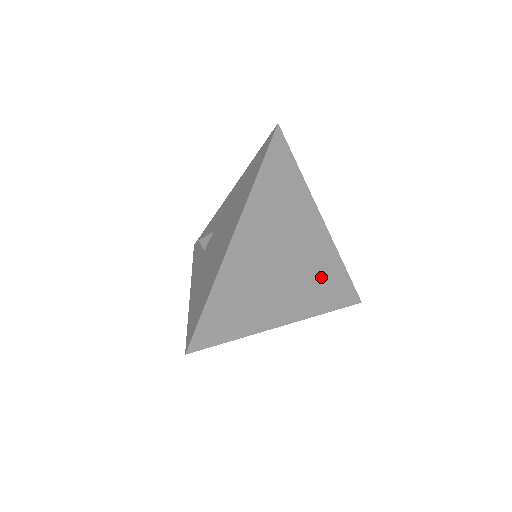
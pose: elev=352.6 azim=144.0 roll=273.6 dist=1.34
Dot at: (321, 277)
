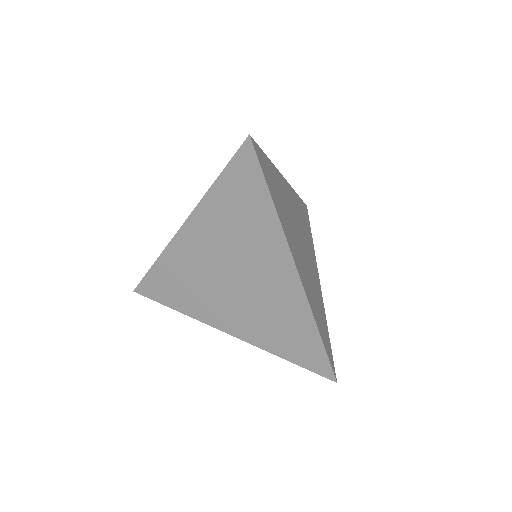
Dot at: (317, 301)
